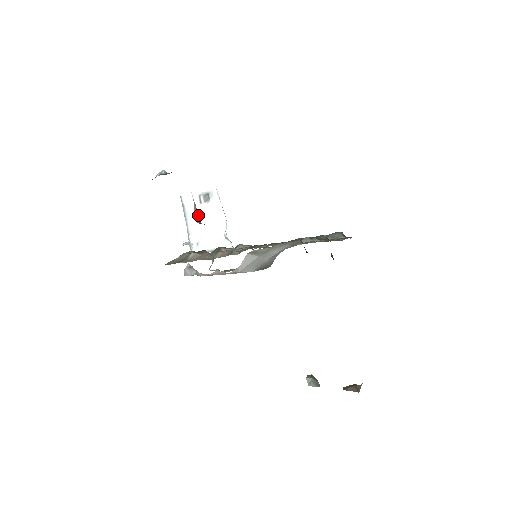
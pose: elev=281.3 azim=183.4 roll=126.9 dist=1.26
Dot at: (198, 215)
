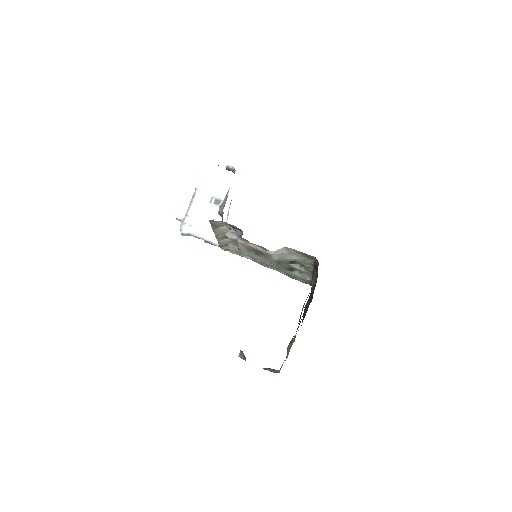
Dot at: (203, 208)
